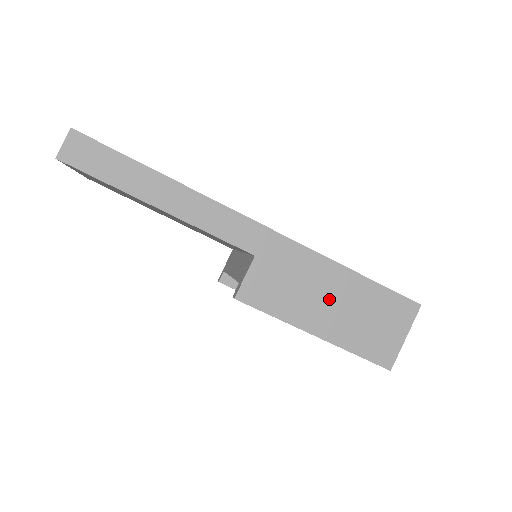
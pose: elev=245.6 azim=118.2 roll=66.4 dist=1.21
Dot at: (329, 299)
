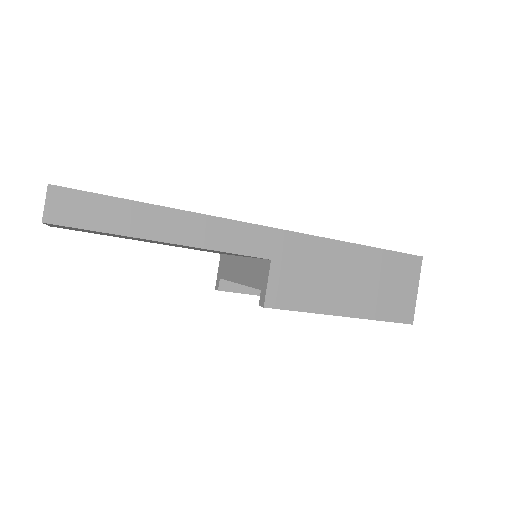
Dot at: (346, 278)
